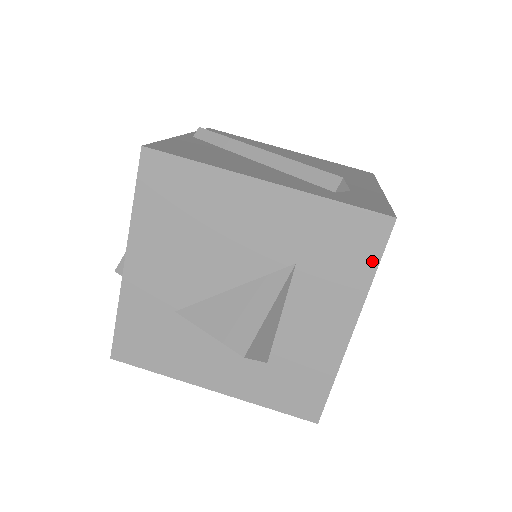
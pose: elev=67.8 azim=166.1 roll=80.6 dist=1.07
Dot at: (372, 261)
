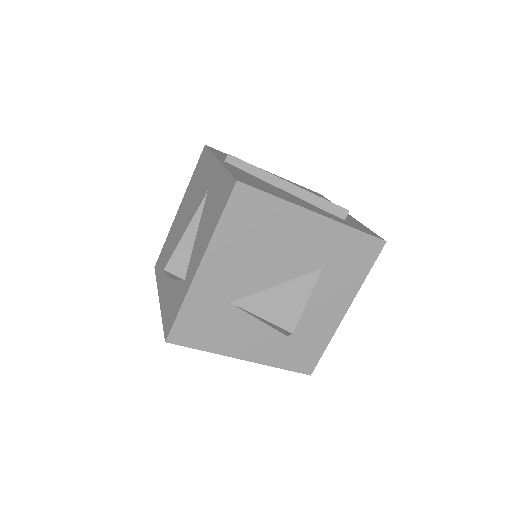
Dot at: (367, 267)
